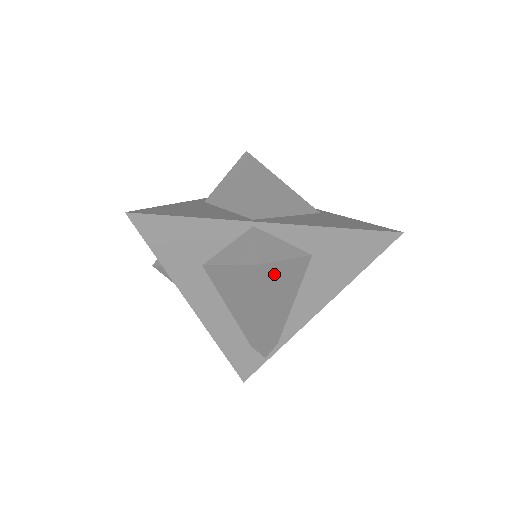
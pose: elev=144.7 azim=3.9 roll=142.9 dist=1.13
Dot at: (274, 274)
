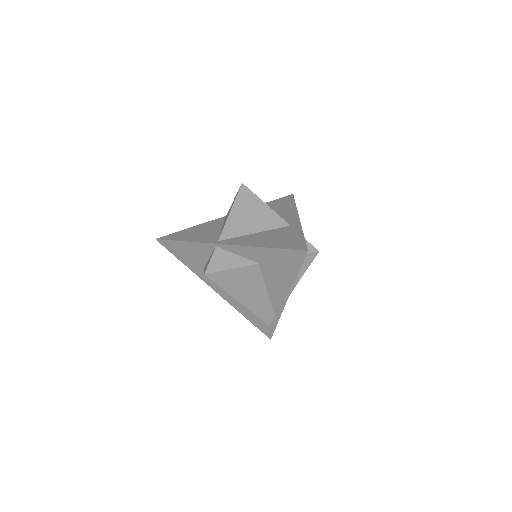
Dot at: (227, 278)
